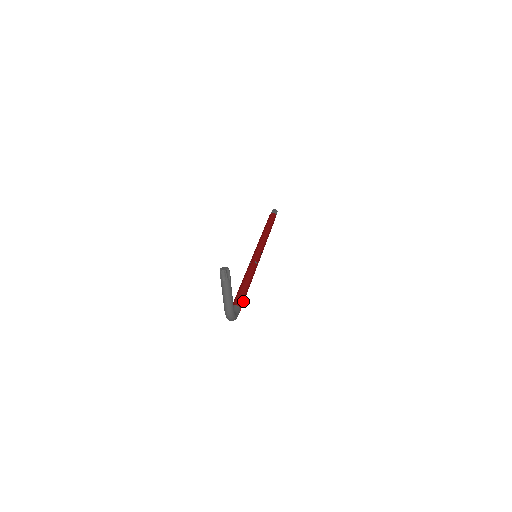
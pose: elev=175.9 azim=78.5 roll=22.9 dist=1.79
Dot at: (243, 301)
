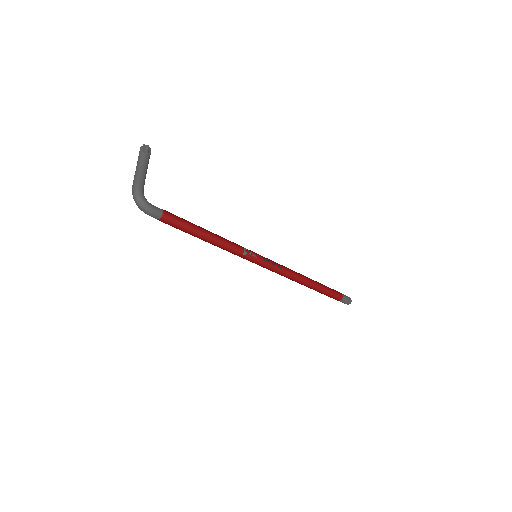
Dot at: (177, 218)
